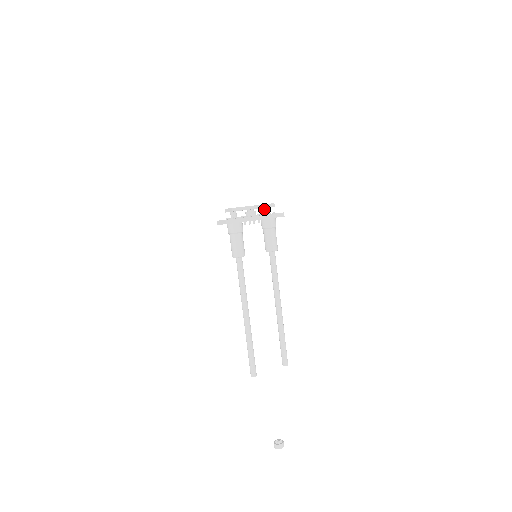
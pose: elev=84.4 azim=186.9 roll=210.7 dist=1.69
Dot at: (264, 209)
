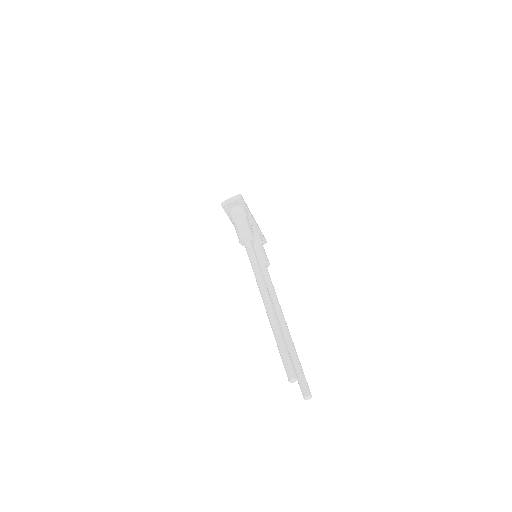
Dot at: occluded
